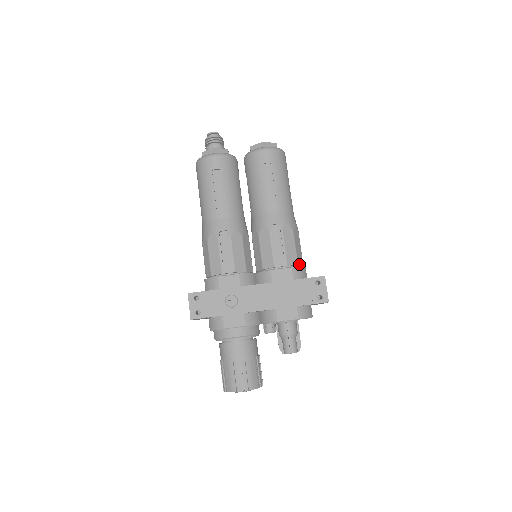
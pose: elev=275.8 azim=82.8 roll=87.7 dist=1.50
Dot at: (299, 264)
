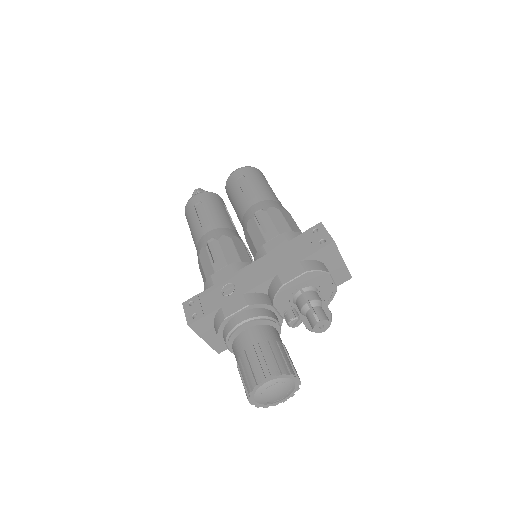
Dot at: occluded
